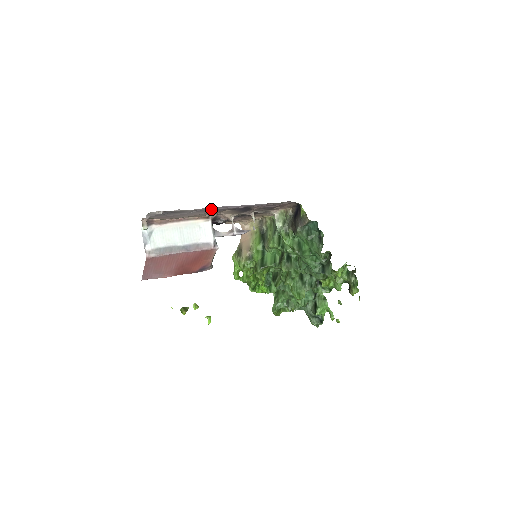
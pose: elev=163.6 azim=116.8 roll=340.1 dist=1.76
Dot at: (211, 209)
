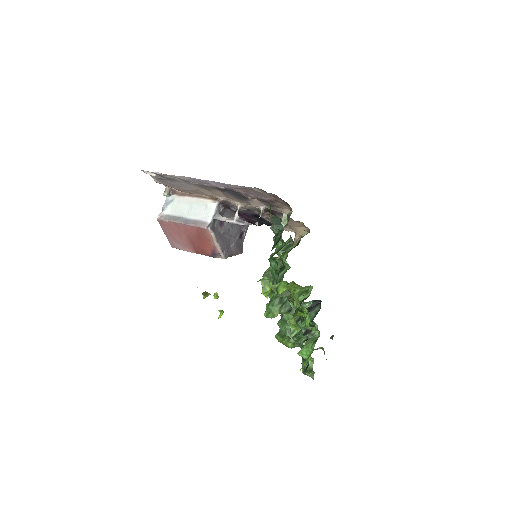
Dot at: (197, 183)
